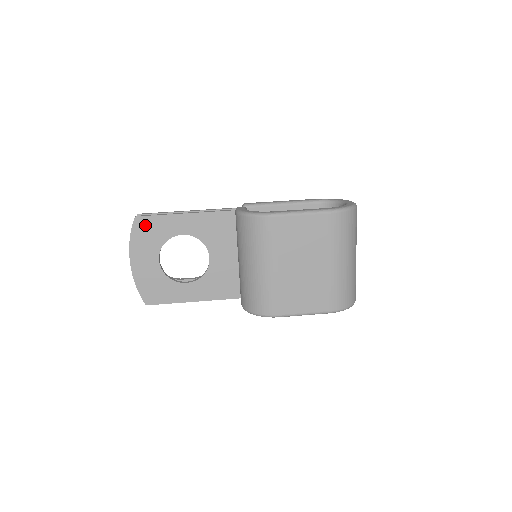
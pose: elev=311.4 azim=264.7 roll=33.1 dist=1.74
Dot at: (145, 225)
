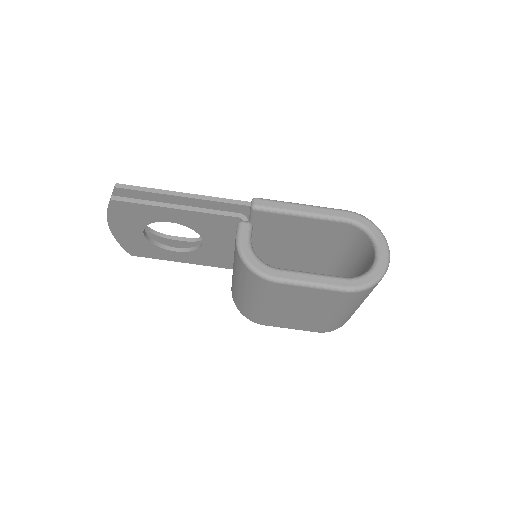
Dot at: (124, 208)
